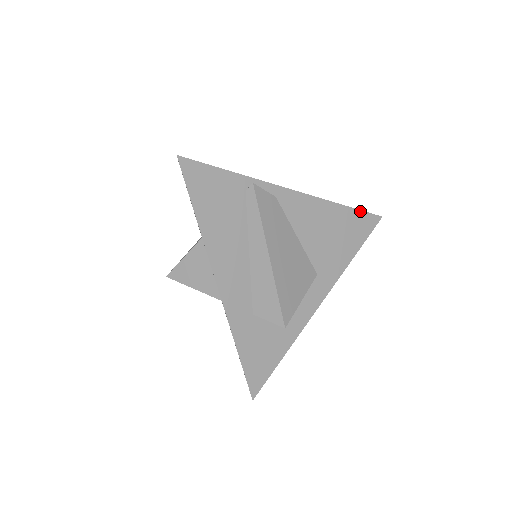
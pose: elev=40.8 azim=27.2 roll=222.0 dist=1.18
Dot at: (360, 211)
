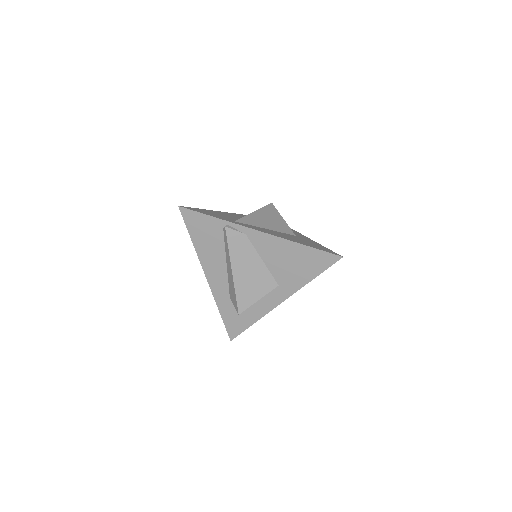
Dot at: (320, 250)
